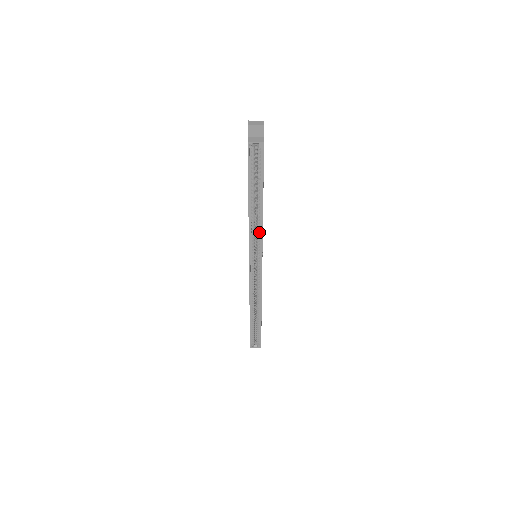
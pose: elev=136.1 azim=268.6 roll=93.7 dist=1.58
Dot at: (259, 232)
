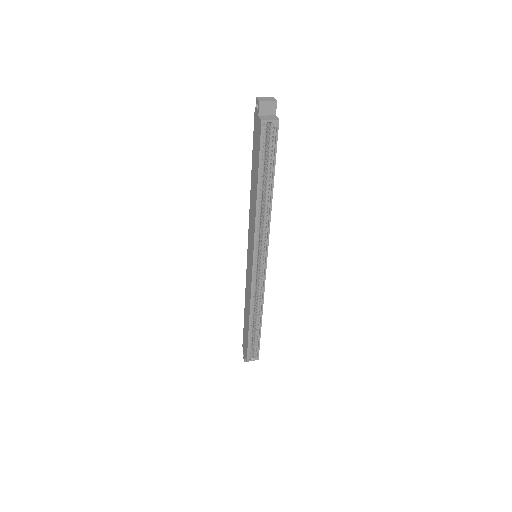
Dot at: (265, 227)
